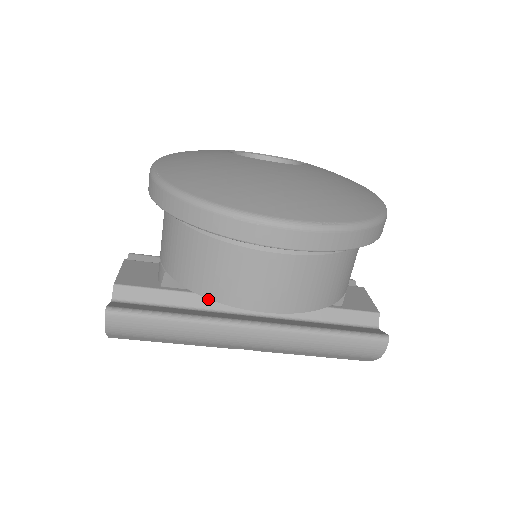
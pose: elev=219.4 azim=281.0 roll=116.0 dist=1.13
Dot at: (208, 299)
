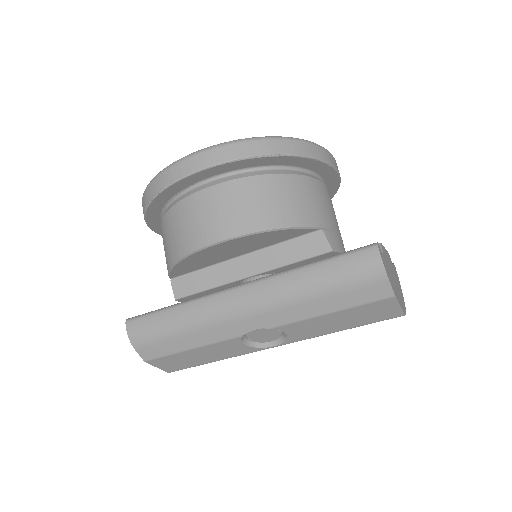
Dot at: occluded
